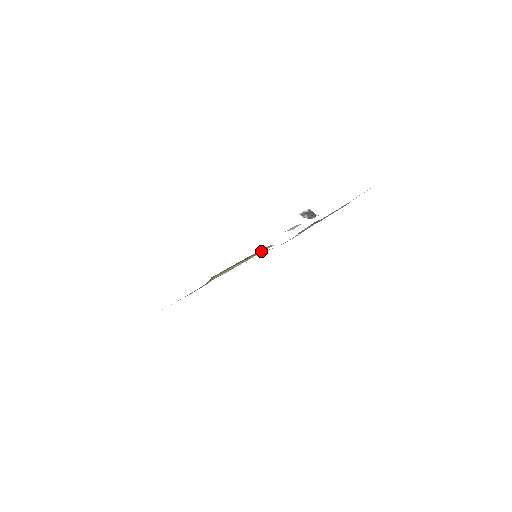
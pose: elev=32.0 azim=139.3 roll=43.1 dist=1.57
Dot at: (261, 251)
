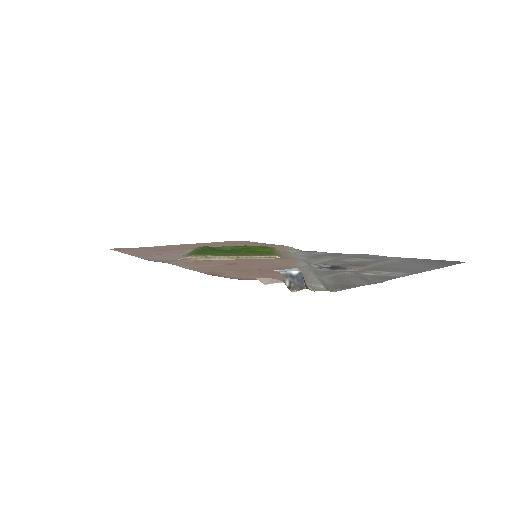
Dot at: (260, 257)
